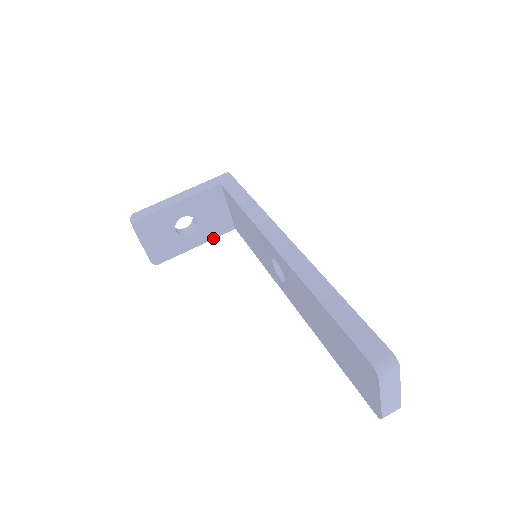
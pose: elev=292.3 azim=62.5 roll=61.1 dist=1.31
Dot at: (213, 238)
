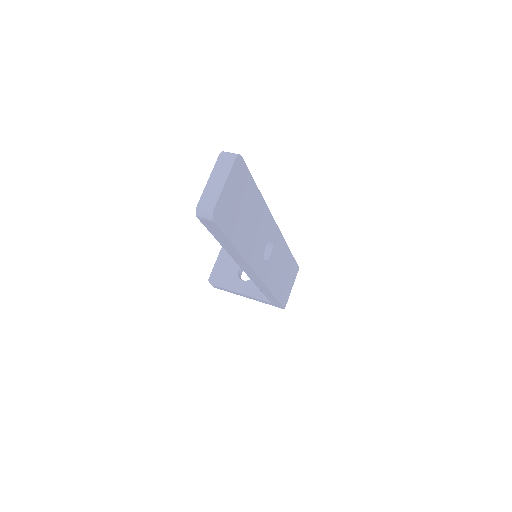
Dot at: (253, 297)
